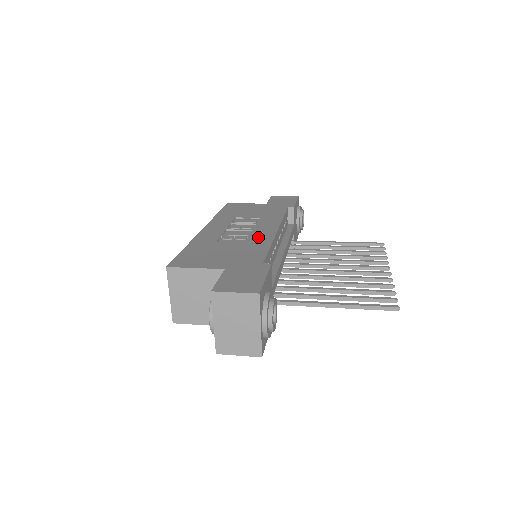
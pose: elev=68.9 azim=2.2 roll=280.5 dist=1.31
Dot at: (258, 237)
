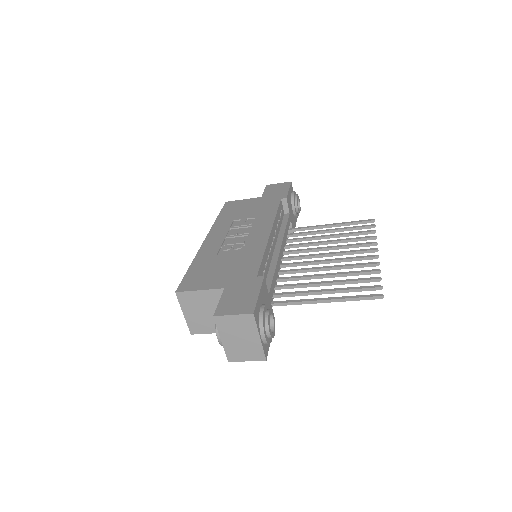
Dot at: (253, 244)
